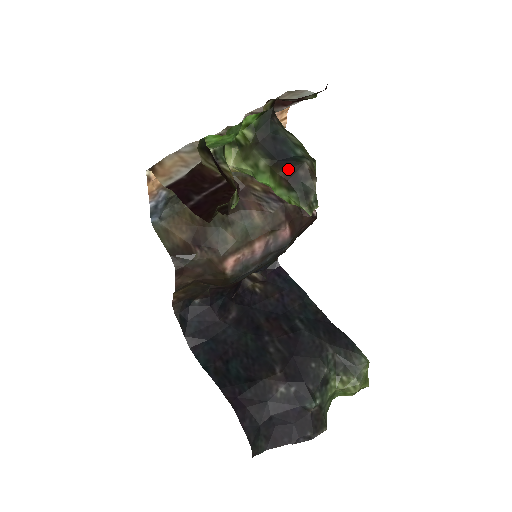
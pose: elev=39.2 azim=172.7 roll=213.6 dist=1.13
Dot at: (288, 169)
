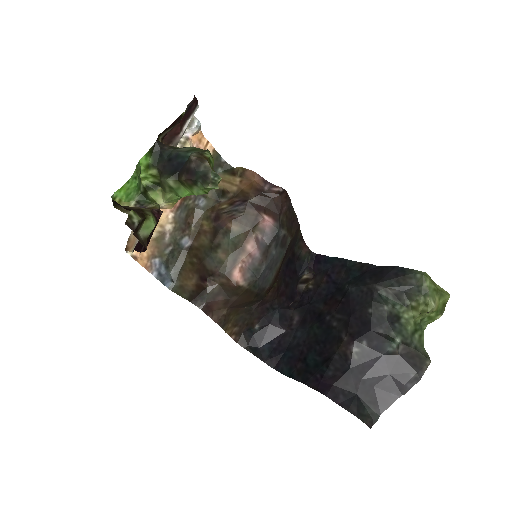
Dot at: (185, 171)
